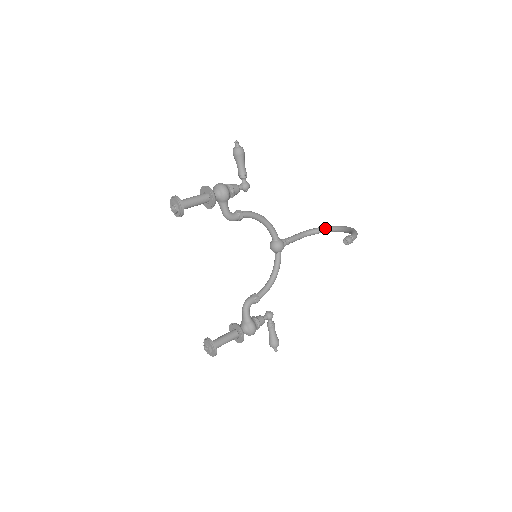
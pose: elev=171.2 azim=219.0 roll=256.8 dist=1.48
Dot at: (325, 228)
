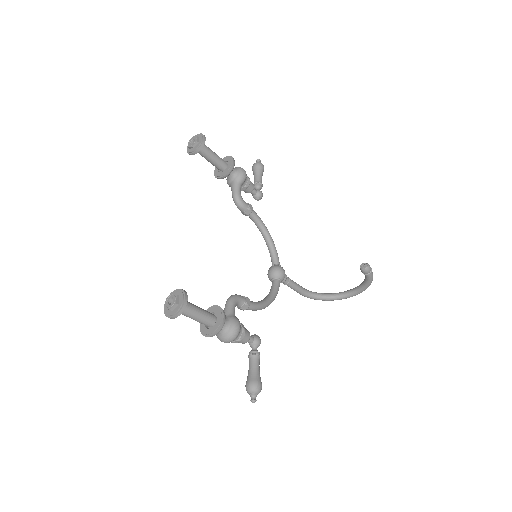
Dot at: (328, 293)
